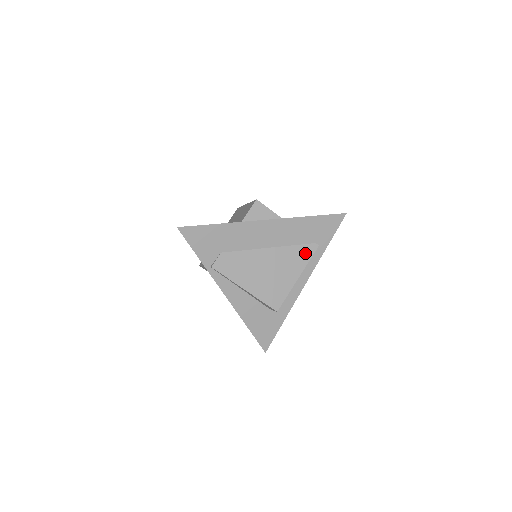
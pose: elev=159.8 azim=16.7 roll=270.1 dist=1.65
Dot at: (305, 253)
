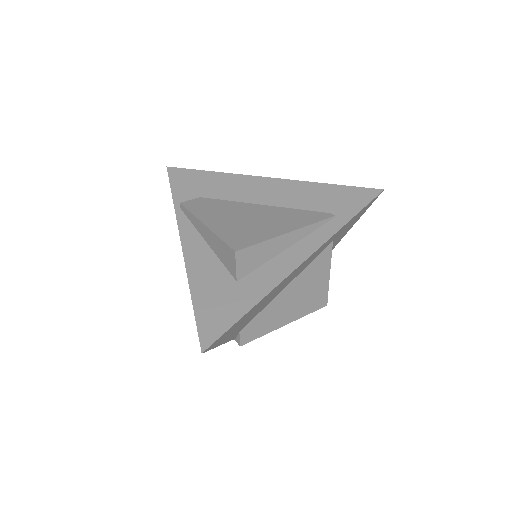
Dot at: (311, 217)
